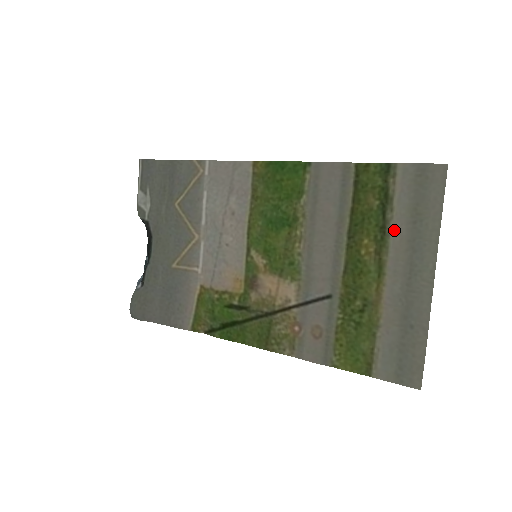
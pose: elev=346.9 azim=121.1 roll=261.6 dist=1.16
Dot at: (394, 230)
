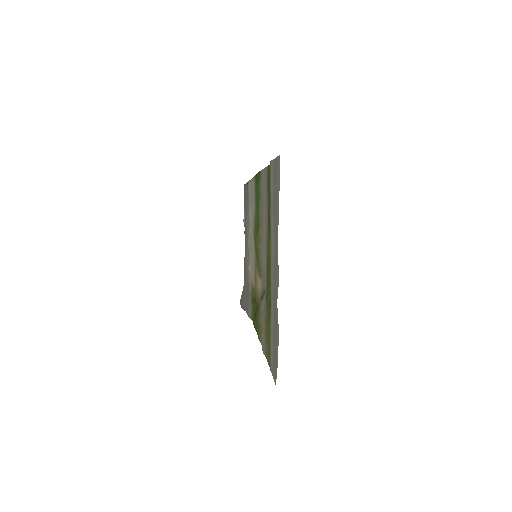
Dot at: (272, 226)
